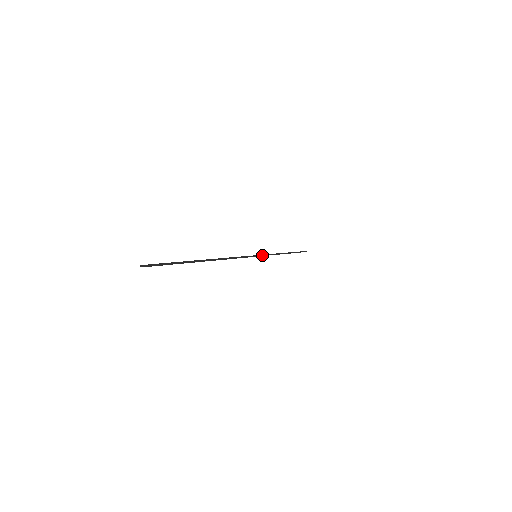
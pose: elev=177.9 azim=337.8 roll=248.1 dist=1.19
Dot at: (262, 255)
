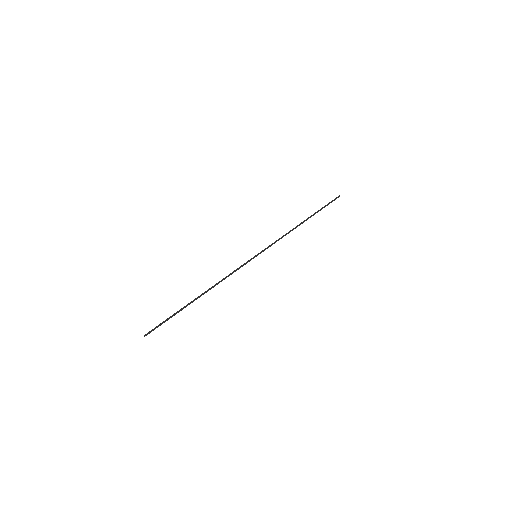
Dot at: (264, 250)
